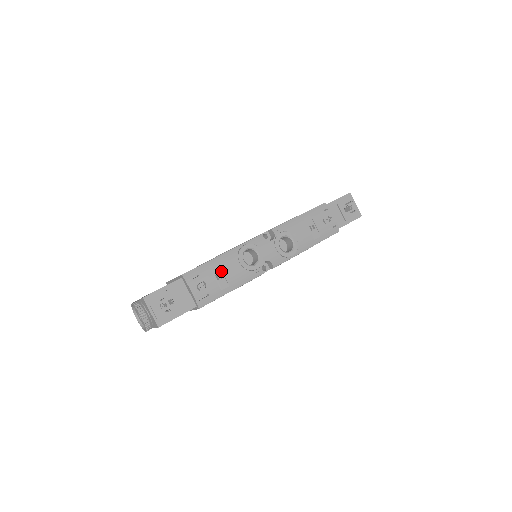
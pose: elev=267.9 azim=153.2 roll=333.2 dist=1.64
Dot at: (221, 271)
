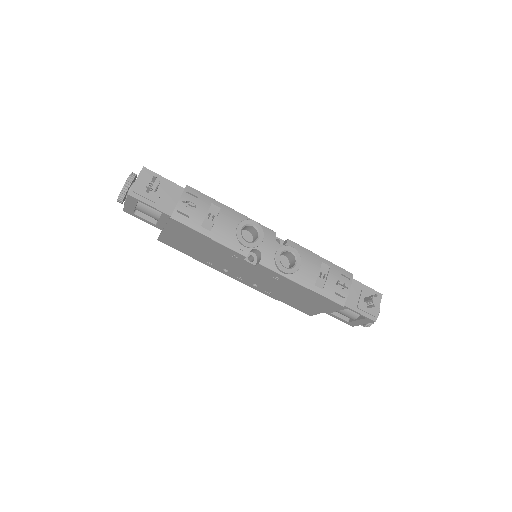
Dot at: (217, 216)
